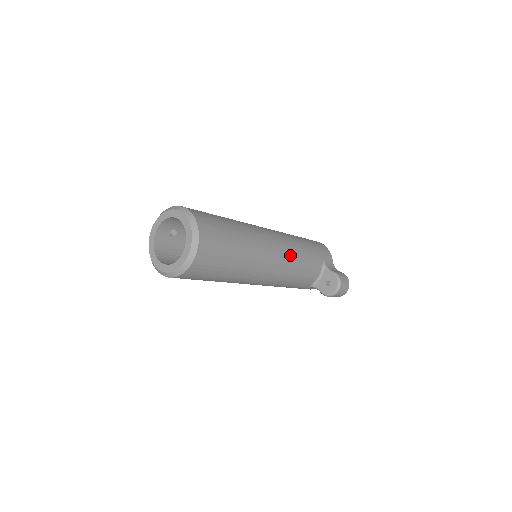
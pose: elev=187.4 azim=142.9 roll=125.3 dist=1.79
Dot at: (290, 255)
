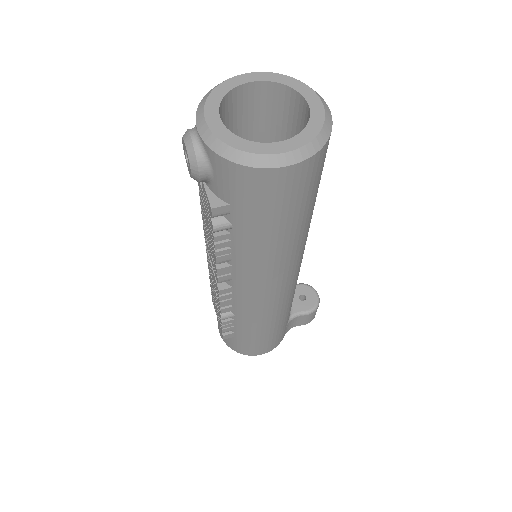
Dot at: occluded
